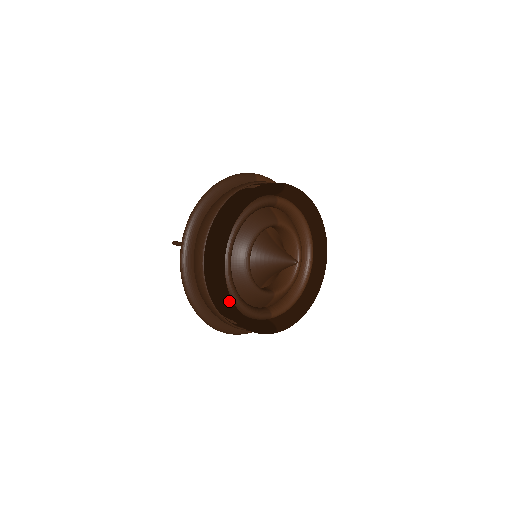
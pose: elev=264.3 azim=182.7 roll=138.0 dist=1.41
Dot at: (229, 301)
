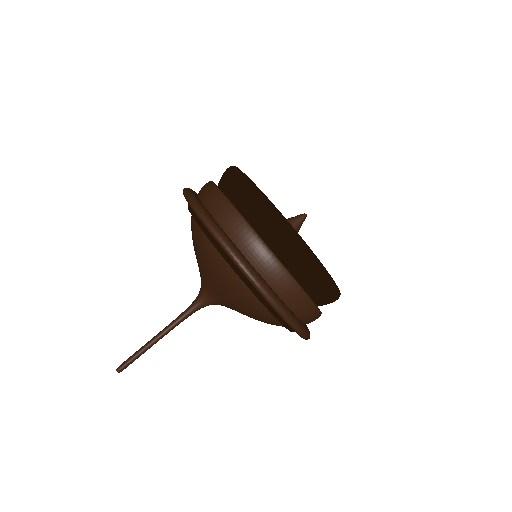
Dot at: (327, 271)
